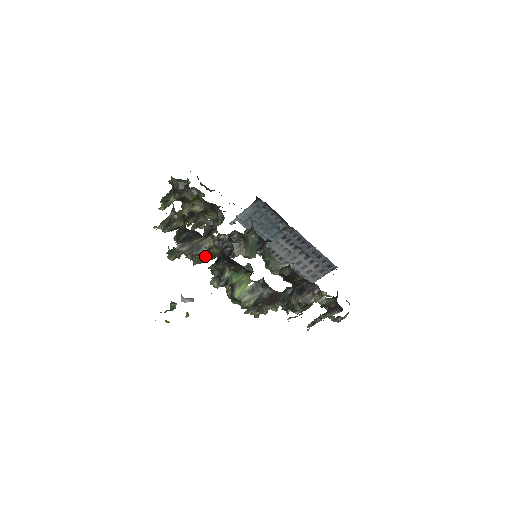
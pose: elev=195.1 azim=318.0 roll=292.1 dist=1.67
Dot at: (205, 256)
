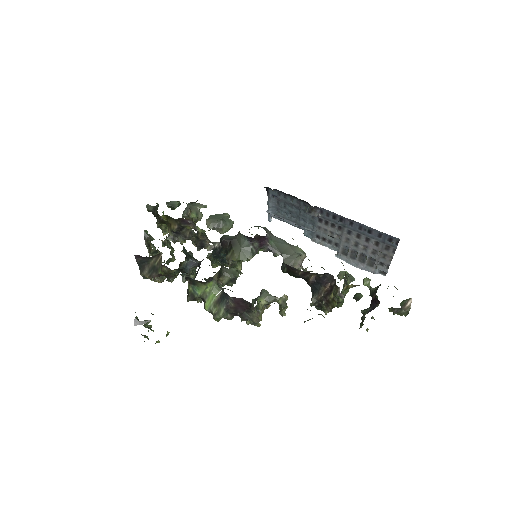
Dot at: (165, 275)
